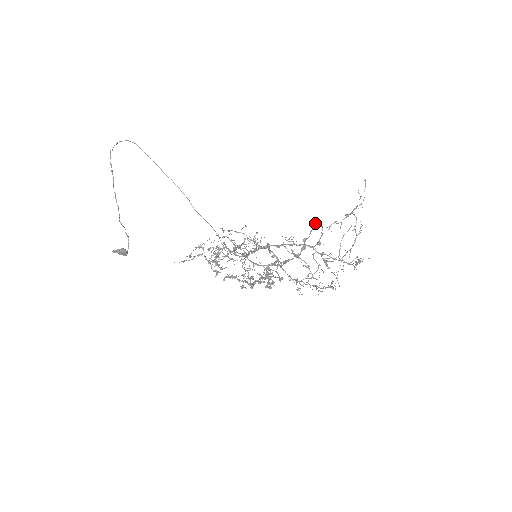
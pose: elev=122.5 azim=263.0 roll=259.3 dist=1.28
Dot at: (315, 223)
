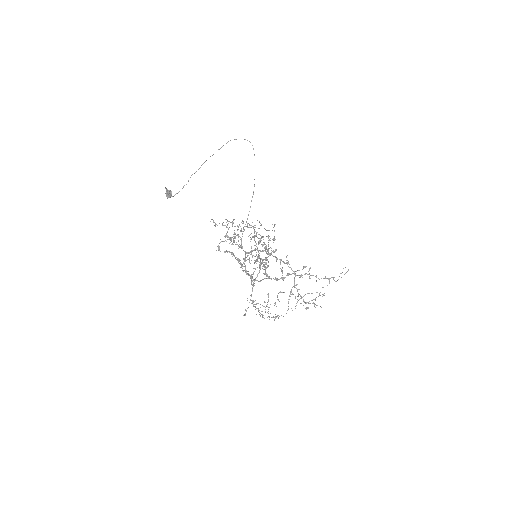
Dot at: (306, 266)
